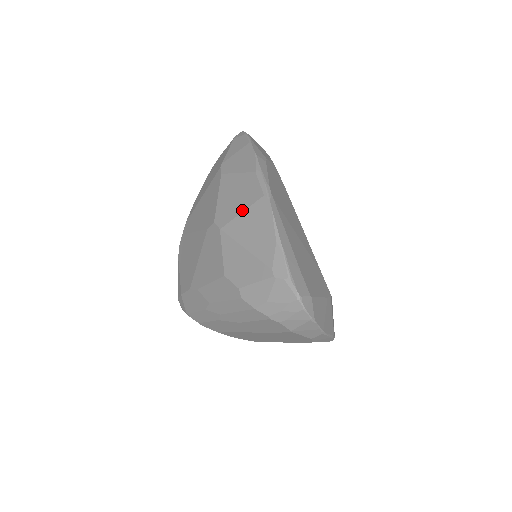
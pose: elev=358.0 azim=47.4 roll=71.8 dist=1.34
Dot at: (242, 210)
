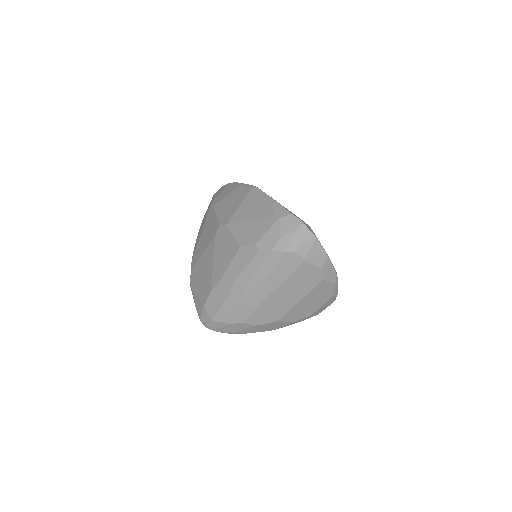
Dot at: (239, 204)
